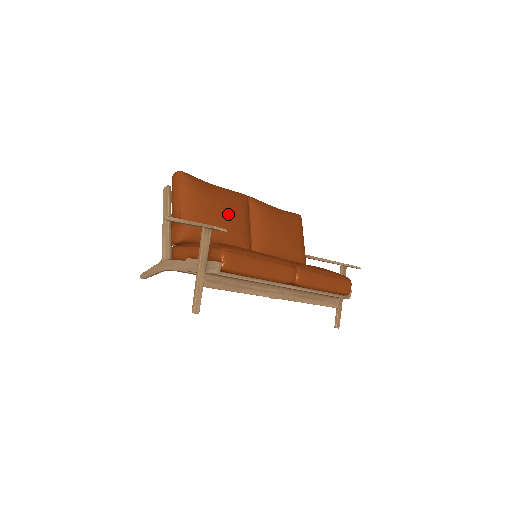
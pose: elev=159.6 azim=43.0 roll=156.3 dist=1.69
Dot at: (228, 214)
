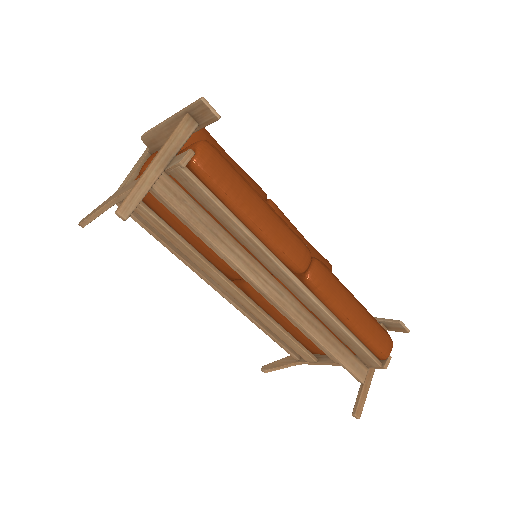
Dot at: occluded
